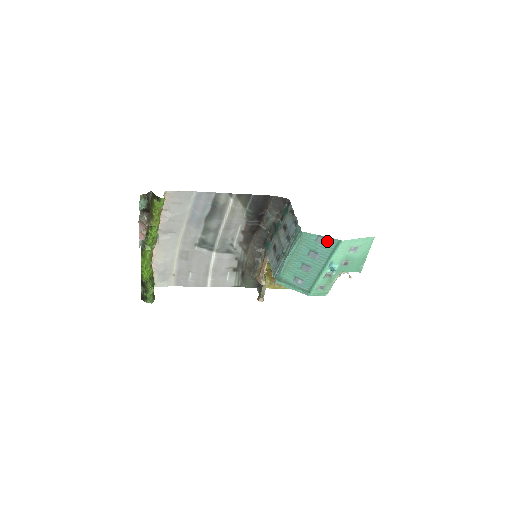
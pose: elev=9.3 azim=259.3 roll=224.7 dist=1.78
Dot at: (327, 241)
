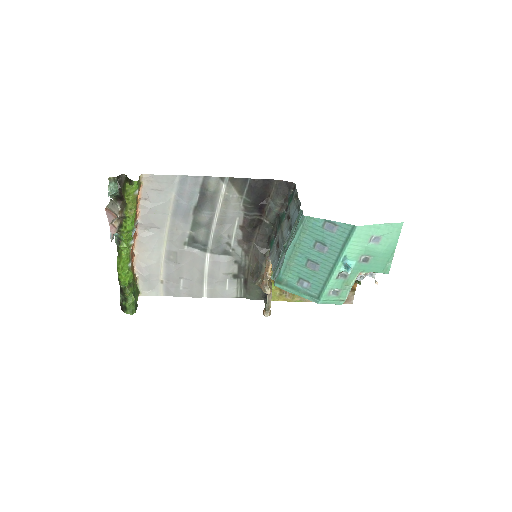
Dot at: (337, 227)
